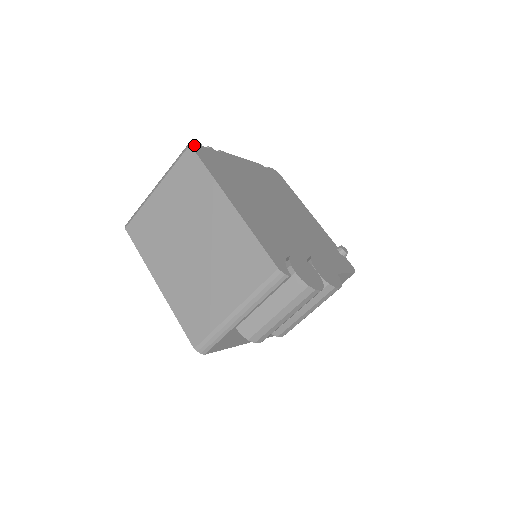
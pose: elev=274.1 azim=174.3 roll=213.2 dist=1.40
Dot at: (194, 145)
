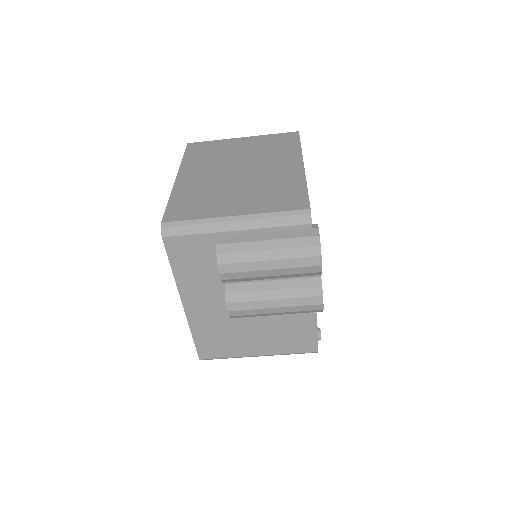
Dot at: occluded
